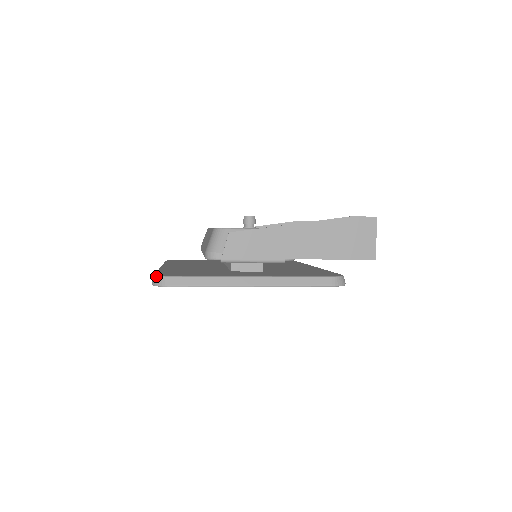
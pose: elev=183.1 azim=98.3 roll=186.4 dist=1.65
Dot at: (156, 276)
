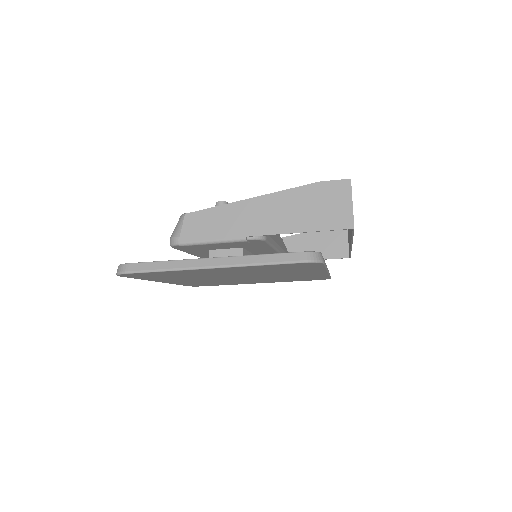
Dot at: occluded
